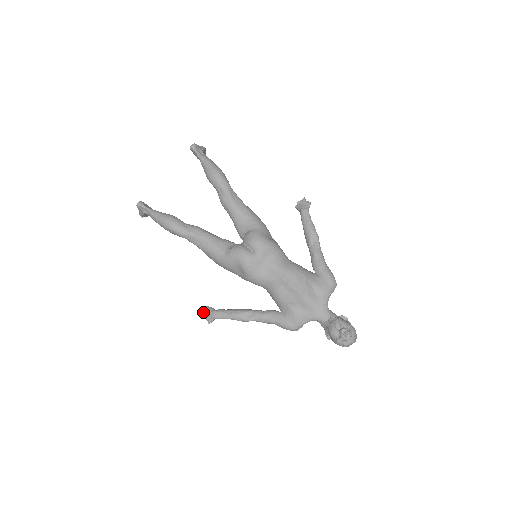
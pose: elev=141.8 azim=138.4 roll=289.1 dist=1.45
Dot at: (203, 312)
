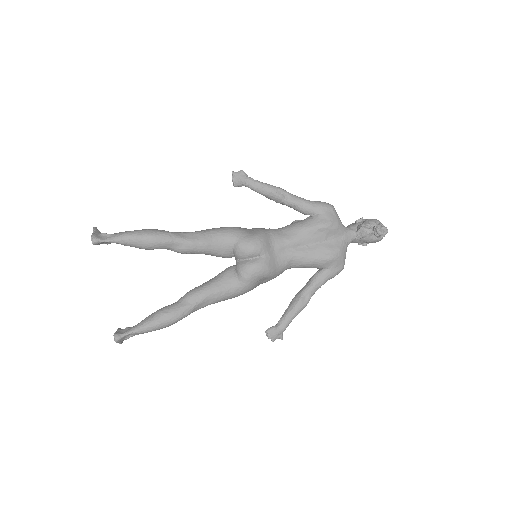
Dot at: (269, 338)
